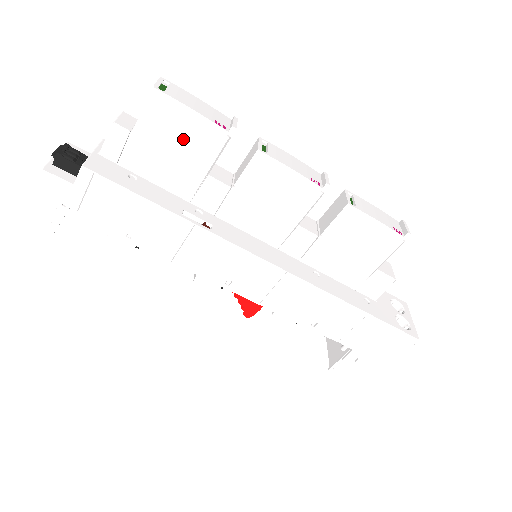
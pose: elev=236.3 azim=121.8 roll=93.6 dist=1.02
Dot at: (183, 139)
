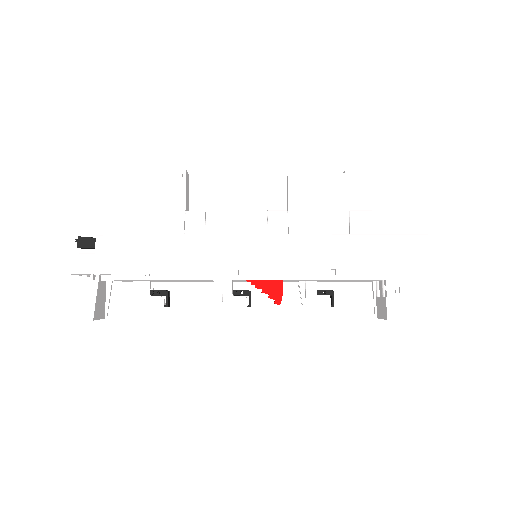
Dot at: (157, 195)
